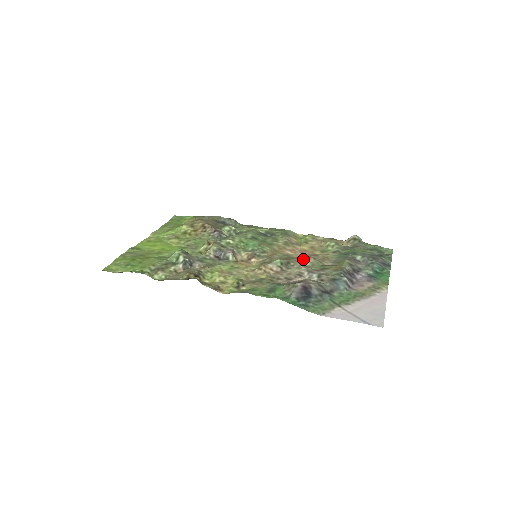
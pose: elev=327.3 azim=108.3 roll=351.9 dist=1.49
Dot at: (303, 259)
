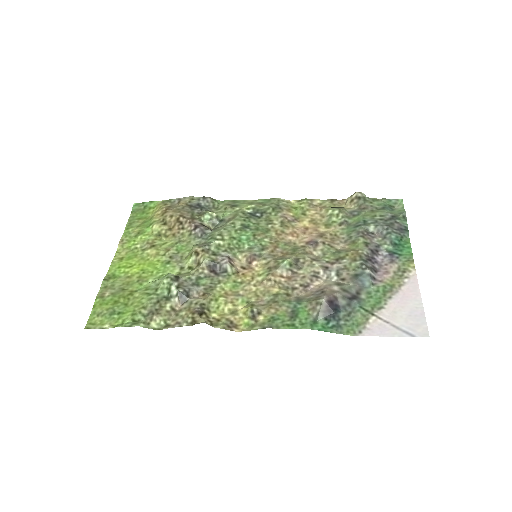
Dot at: (311, 247)
